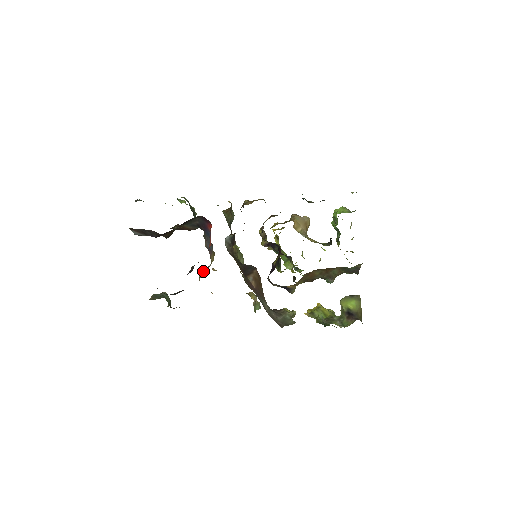
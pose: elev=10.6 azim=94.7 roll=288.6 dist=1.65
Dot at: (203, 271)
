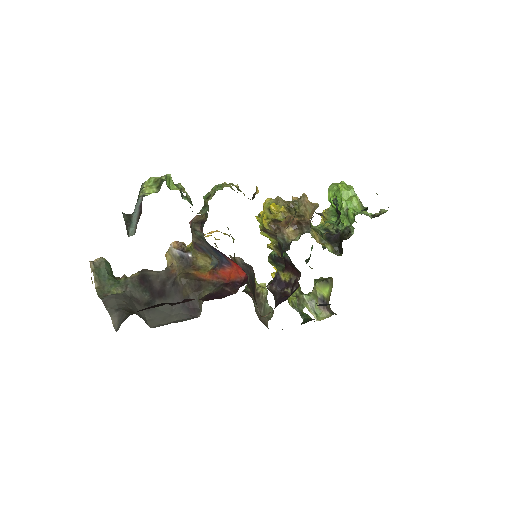
Dot at: (175, 254)
